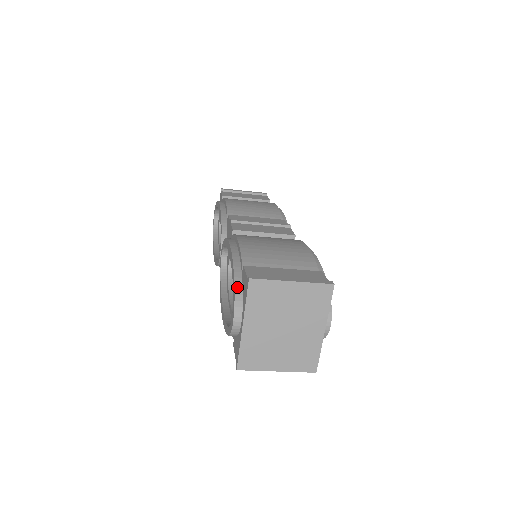
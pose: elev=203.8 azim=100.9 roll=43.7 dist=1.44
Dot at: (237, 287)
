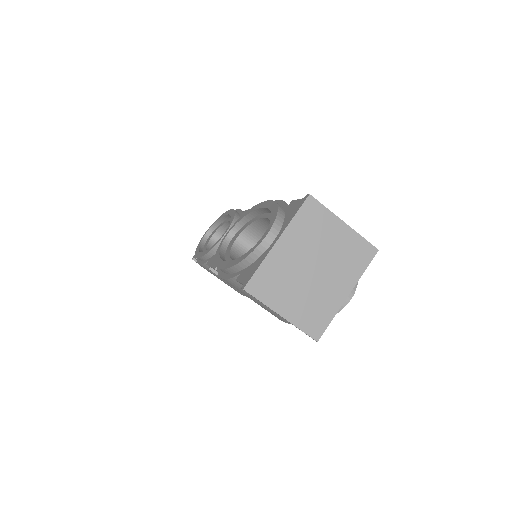
Dot at: (280, 212)
